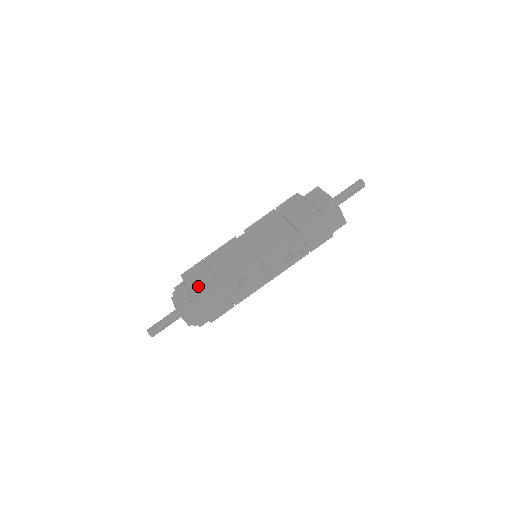
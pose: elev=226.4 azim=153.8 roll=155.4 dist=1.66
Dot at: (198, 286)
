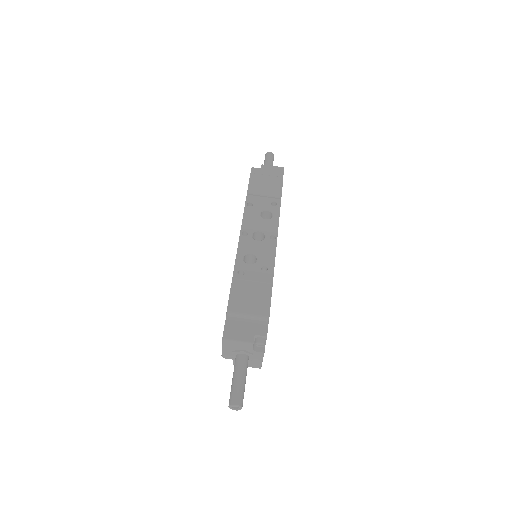
Dot at: occluded
